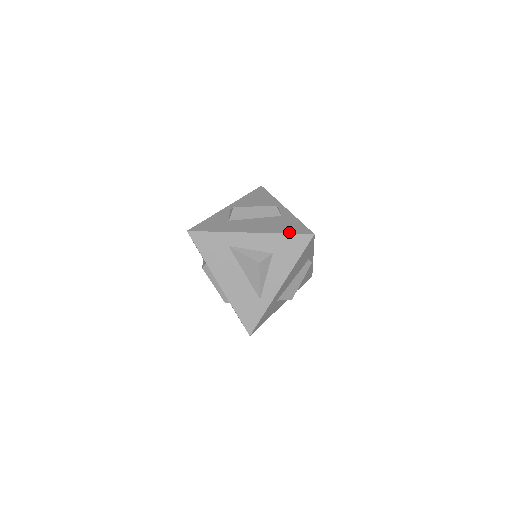
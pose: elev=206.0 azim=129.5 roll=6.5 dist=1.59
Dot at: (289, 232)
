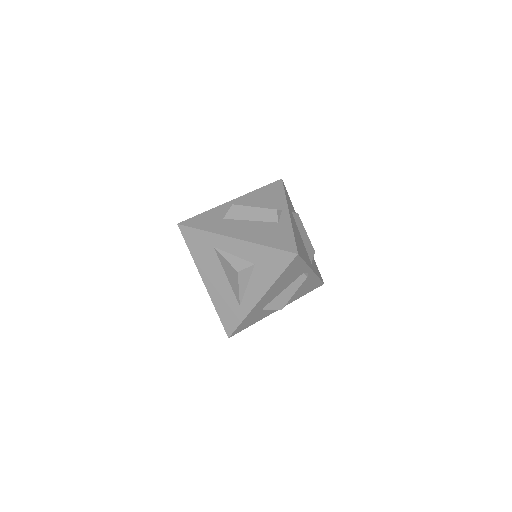
Dot at: (273, 246)
